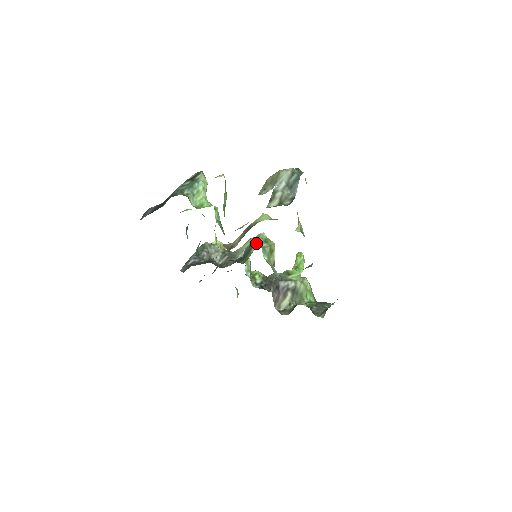
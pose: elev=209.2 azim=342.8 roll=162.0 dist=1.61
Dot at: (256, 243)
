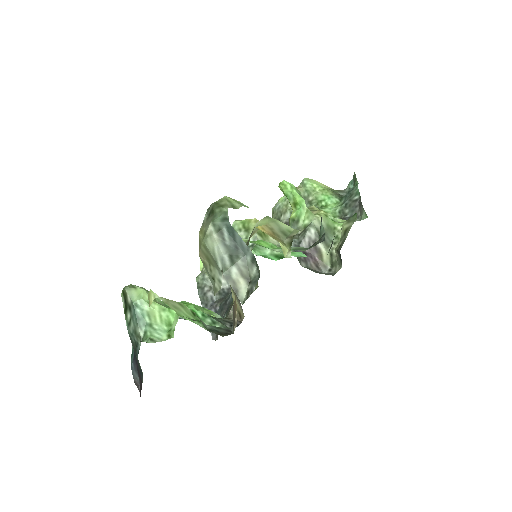
Dot at: occluded
